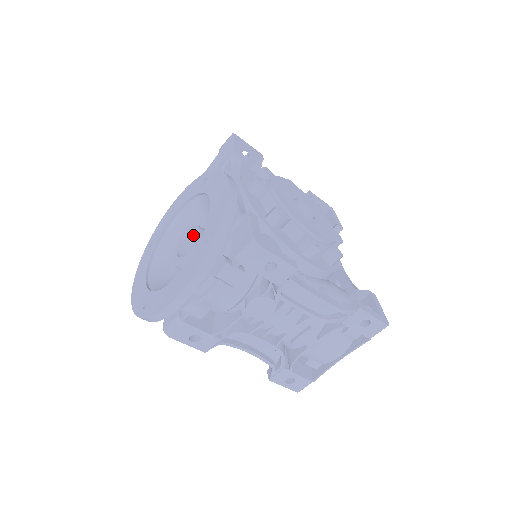
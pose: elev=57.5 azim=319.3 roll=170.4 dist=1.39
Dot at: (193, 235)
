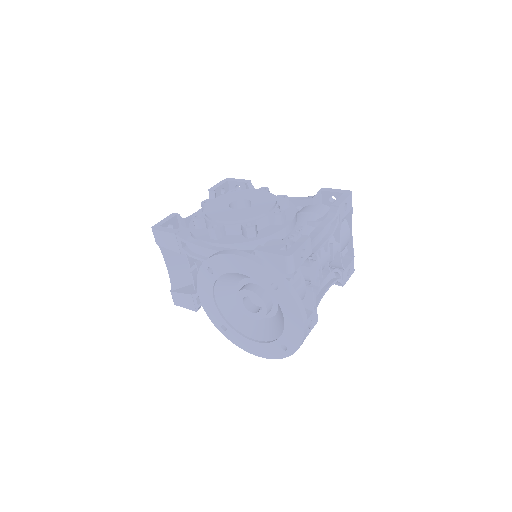
Dot at: (249, 296)
